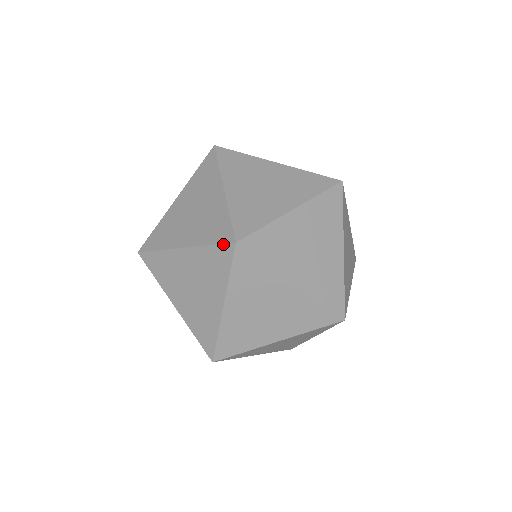
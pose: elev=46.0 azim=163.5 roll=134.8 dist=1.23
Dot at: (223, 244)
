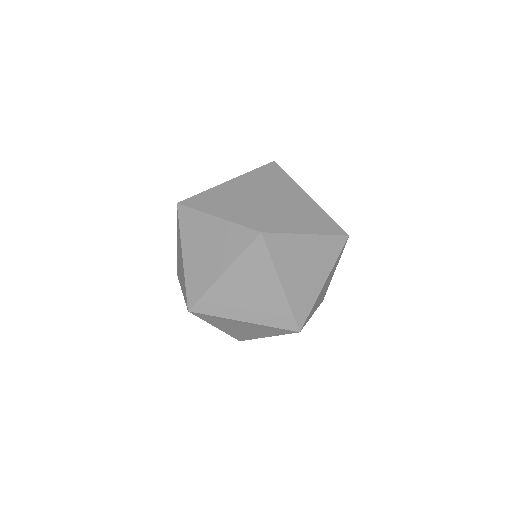
Dot at: (253, 242)
